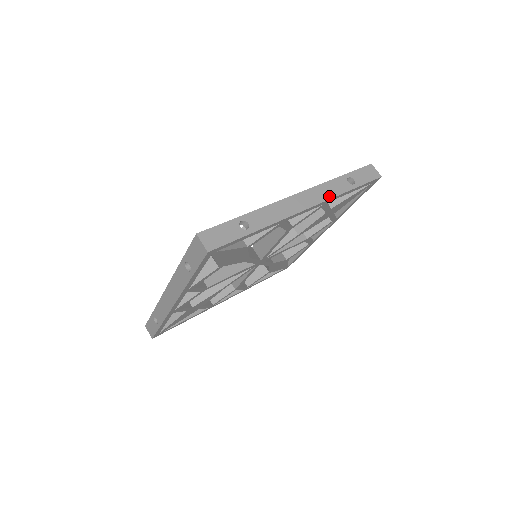
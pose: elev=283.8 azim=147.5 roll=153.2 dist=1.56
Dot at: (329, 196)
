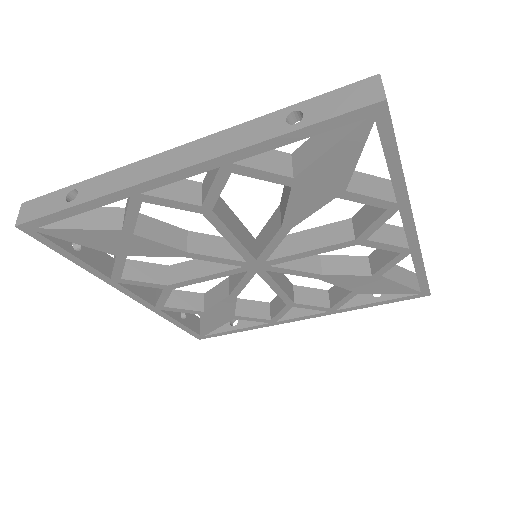
Dot at: occluded
